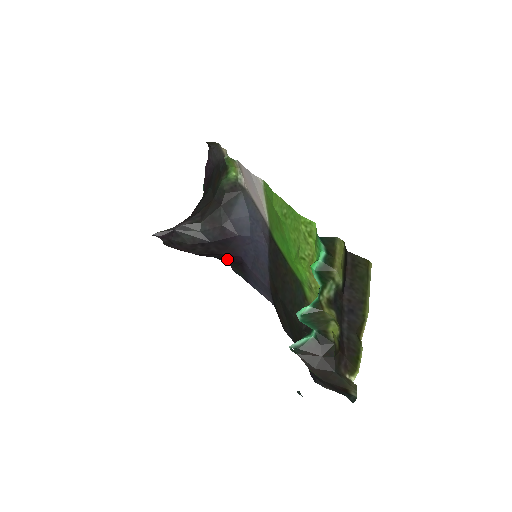
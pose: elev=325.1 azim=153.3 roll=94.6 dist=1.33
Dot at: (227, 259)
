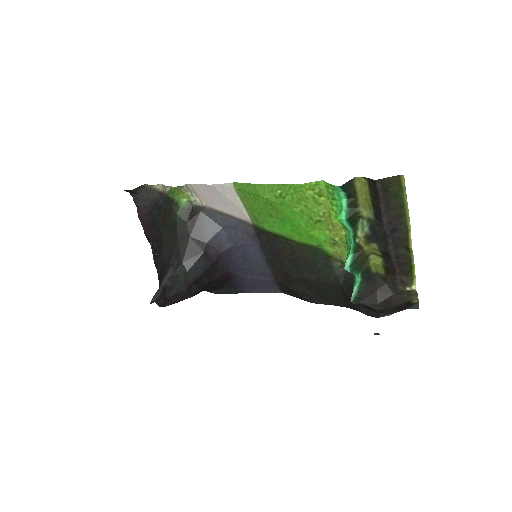
Dot at: (217, 283)
